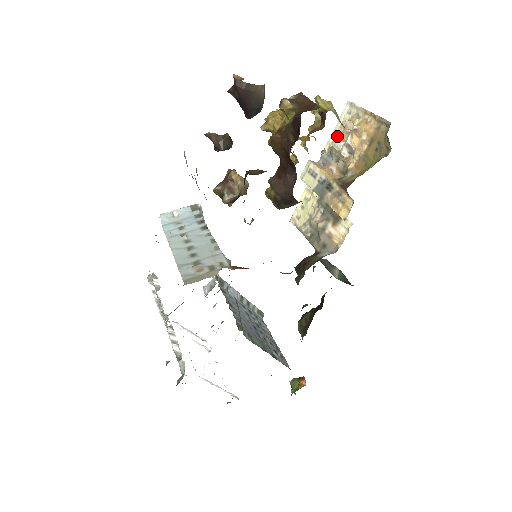
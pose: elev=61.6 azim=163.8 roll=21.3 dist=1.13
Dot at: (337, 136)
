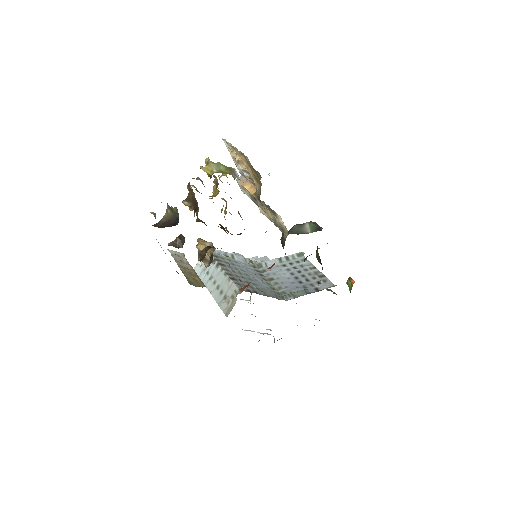
Dot at: (235, 164)
